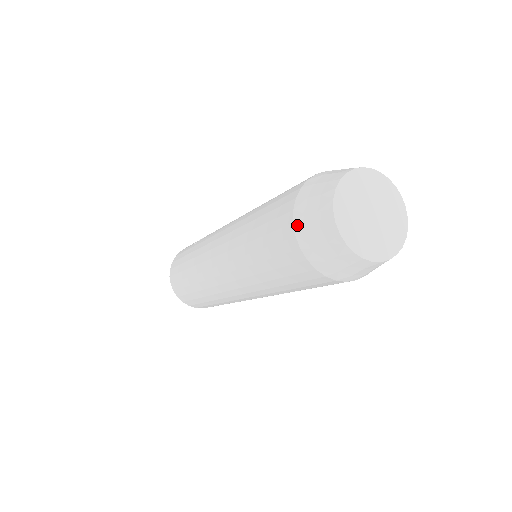
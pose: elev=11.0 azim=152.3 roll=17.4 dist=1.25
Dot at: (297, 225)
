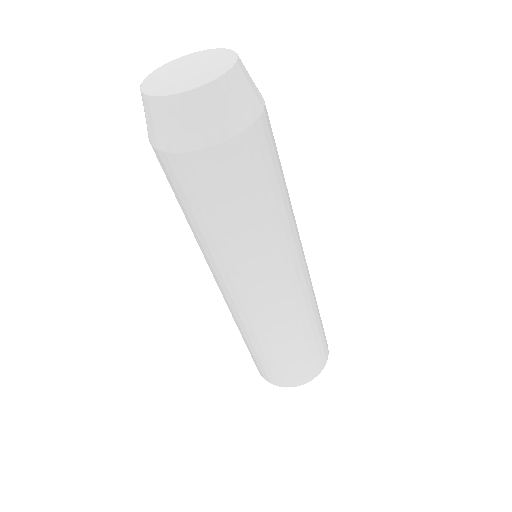
Dot at: occluded
